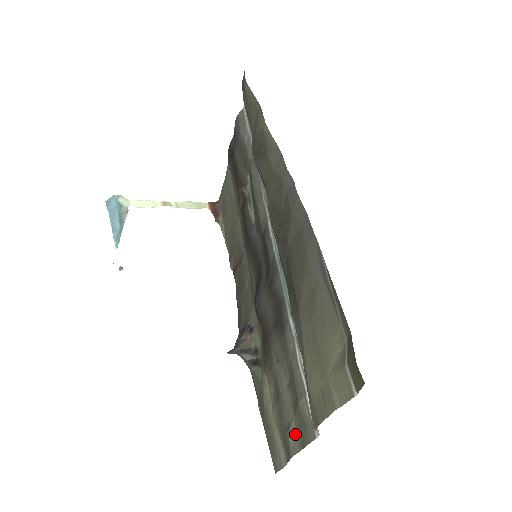
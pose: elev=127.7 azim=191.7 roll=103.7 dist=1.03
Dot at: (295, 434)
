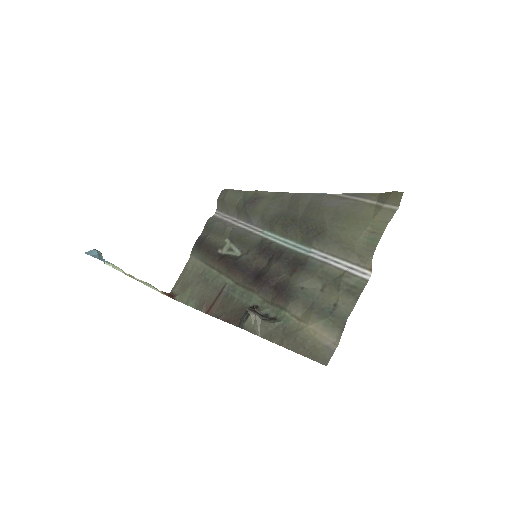
Dot at: (345, 301)
